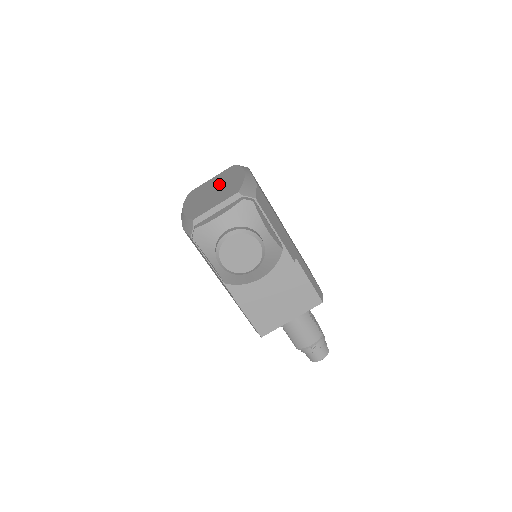
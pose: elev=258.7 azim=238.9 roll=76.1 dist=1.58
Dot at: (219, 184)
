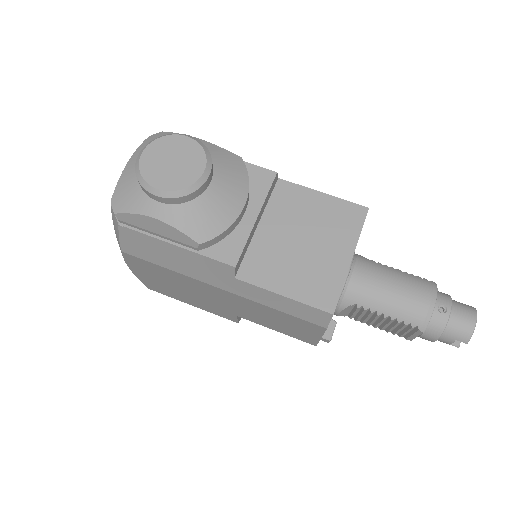
Dot at: occluded
